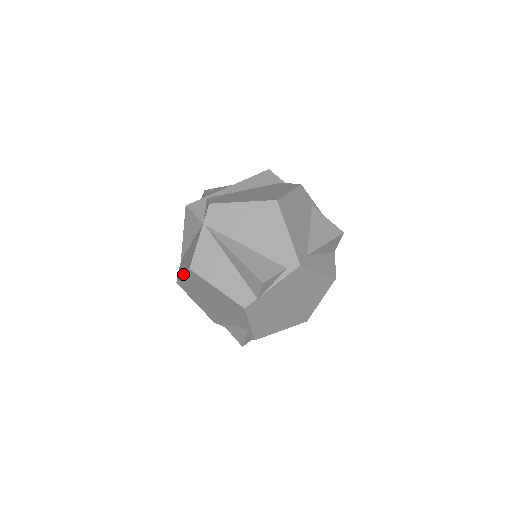
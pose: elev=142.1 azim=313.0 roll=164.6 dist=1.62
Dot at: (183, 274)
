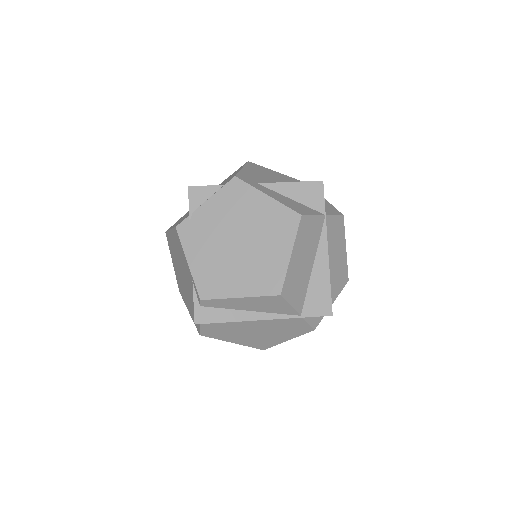
Dot at: occluded
